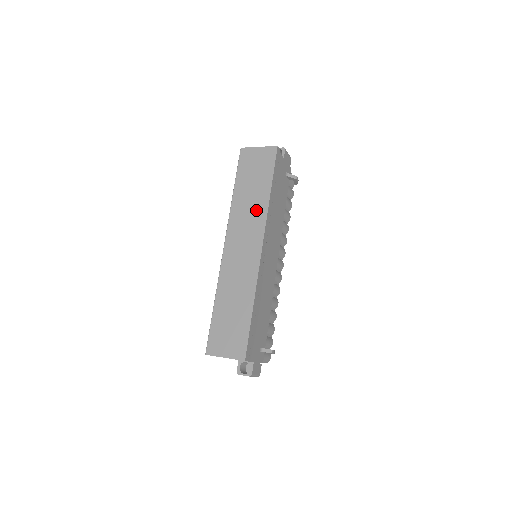
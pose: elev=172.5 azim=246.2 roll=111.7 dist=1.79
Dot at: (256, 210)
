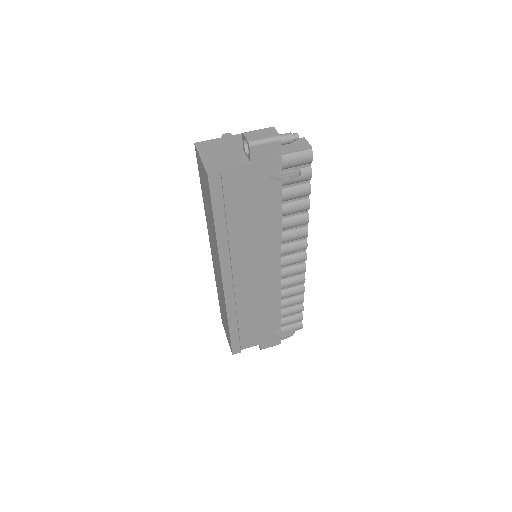
Dot at: (214, 240)
